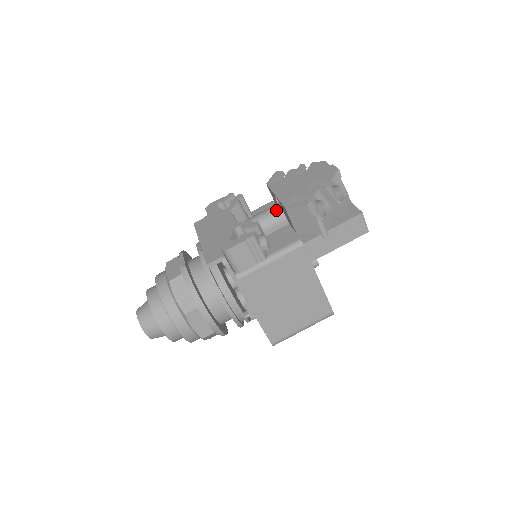
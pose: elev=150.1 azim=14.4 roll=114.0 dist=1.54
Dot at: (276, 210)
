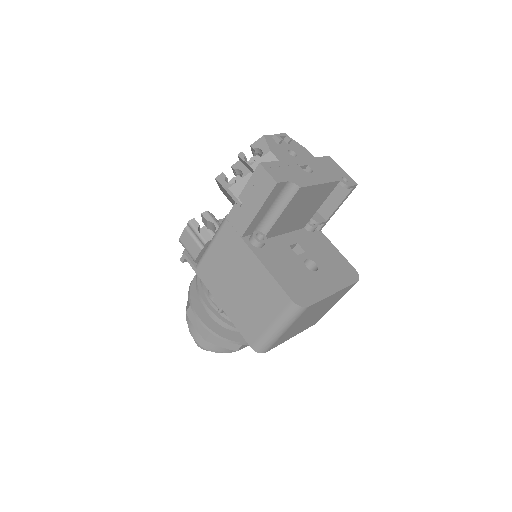
Dot at: occluded
